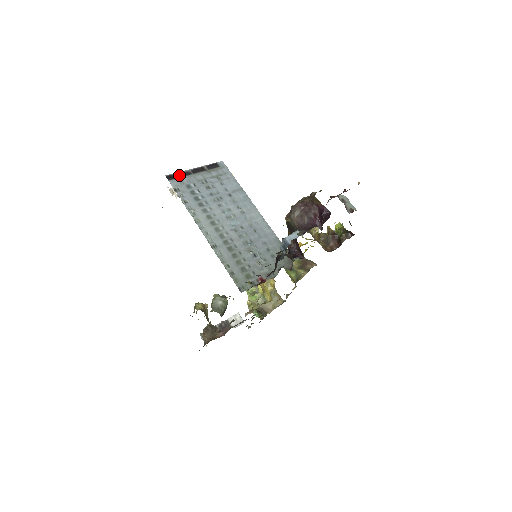
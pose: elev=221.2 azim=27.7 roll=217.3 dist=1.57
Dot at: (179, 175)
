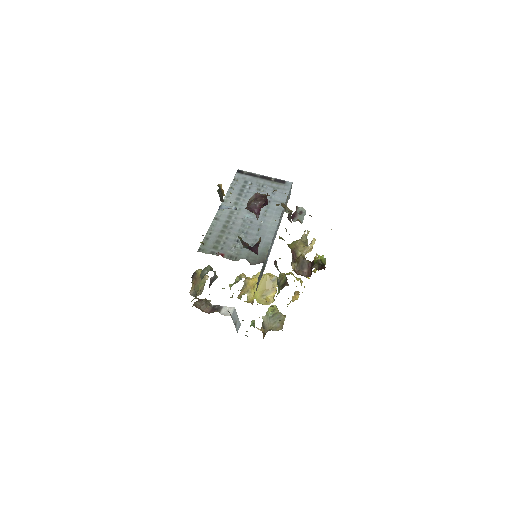
Dot at: (248, 174)
